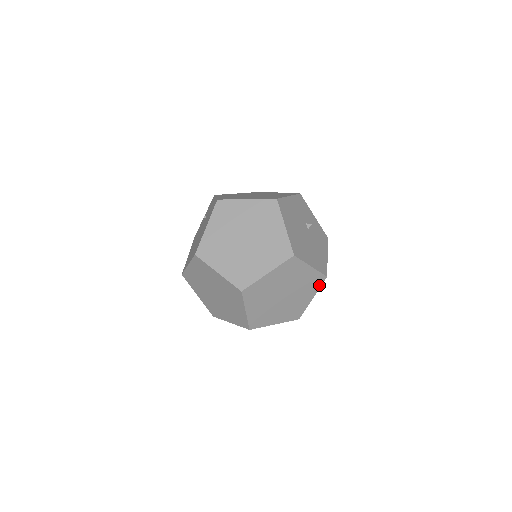
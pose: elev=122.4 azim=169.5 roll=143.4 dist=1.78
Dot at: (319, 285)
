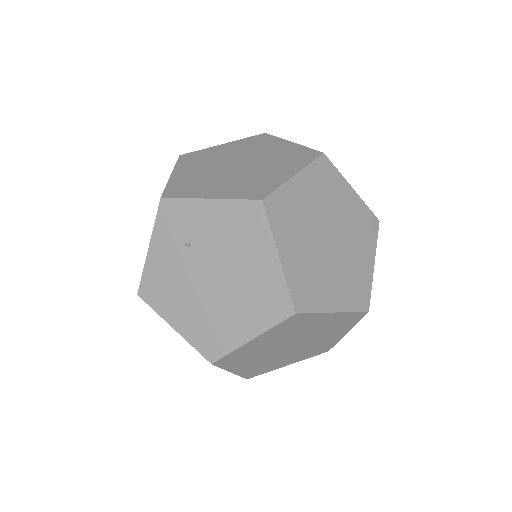
Dot at: occluded
